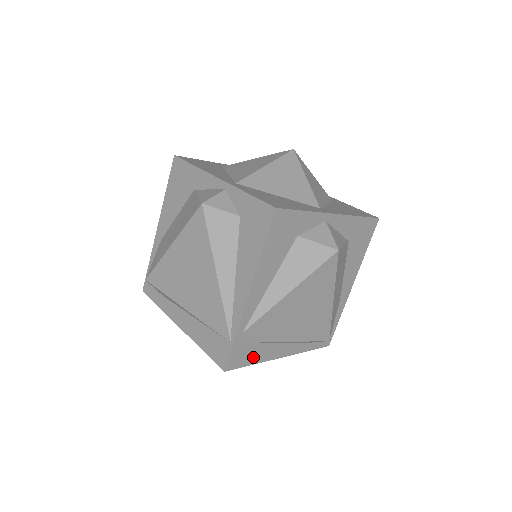
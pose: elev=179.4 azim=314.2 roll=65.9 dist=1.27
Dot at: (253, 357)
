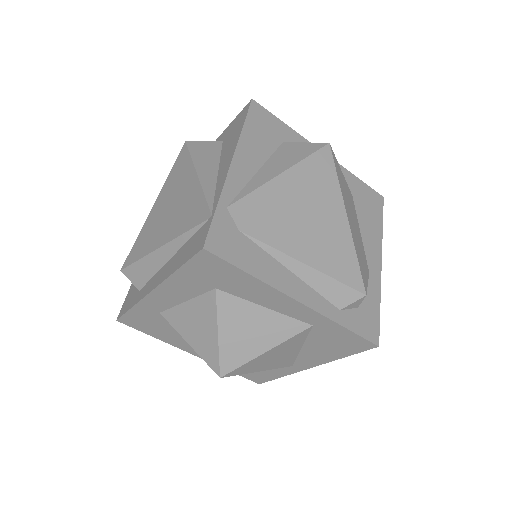
Dot at: (248, 261)
